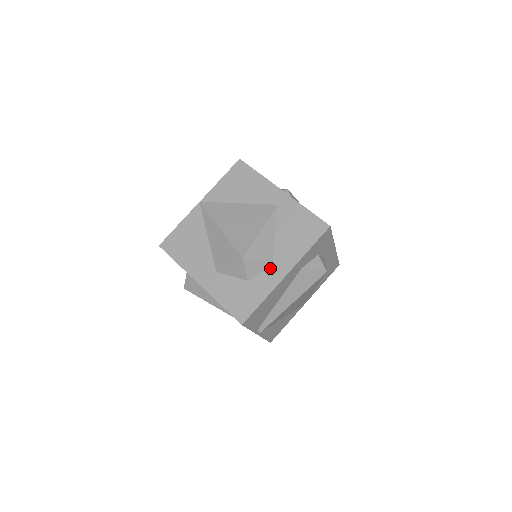
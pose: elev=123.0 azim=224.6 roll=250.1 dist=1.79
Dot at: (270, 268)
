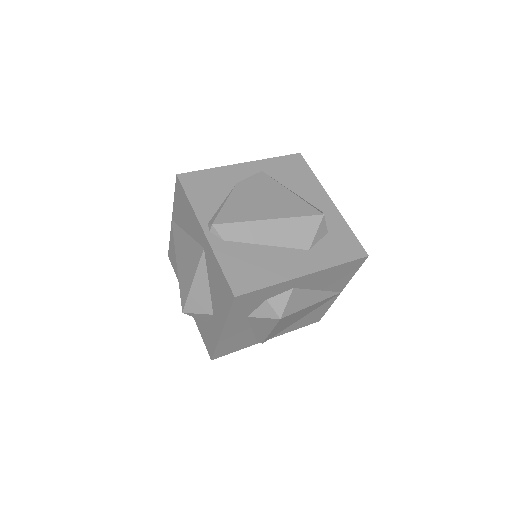
Dot at: (213, 319)
